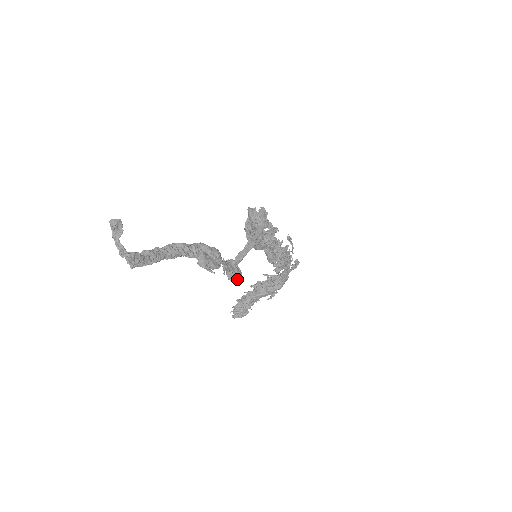
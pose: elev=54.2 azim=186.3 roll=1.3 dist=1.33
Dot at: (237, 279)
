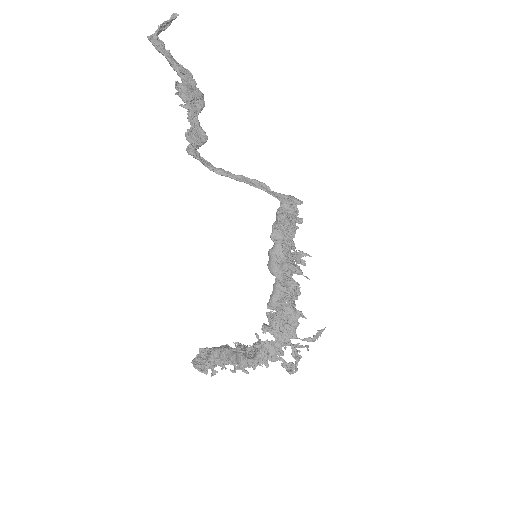
Dot at: (187, 137)
